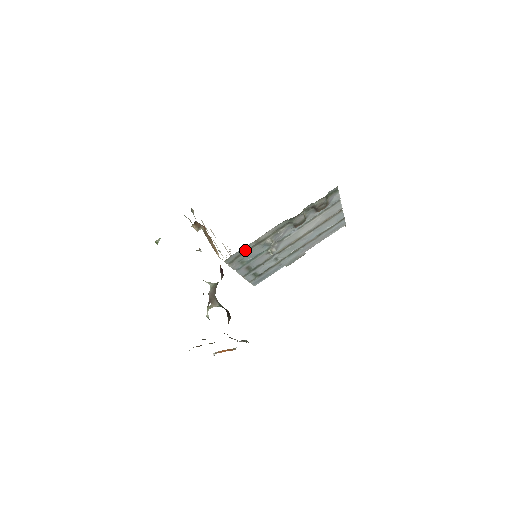
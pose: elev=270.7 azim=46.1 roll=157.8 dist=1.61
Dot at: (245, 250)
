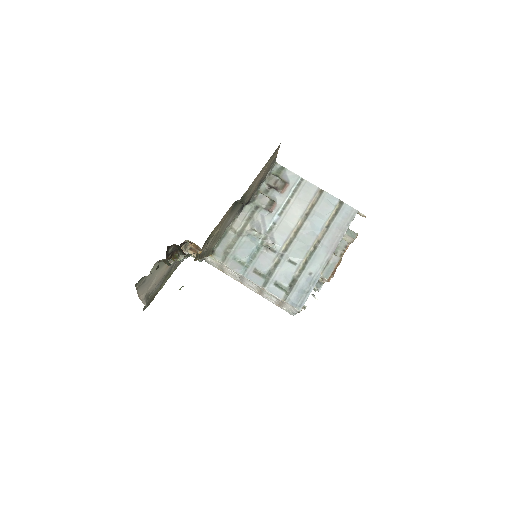
Dot at: (229, 243)
